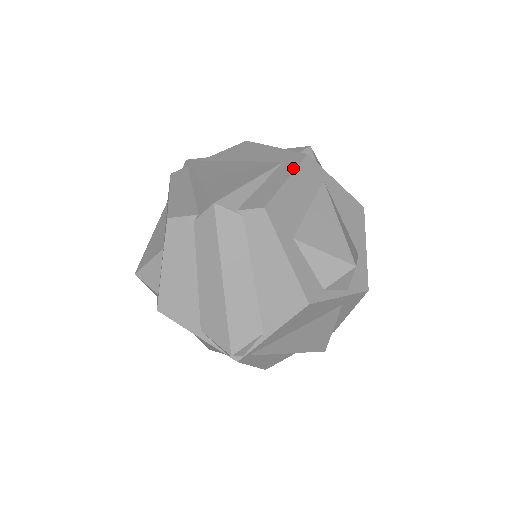
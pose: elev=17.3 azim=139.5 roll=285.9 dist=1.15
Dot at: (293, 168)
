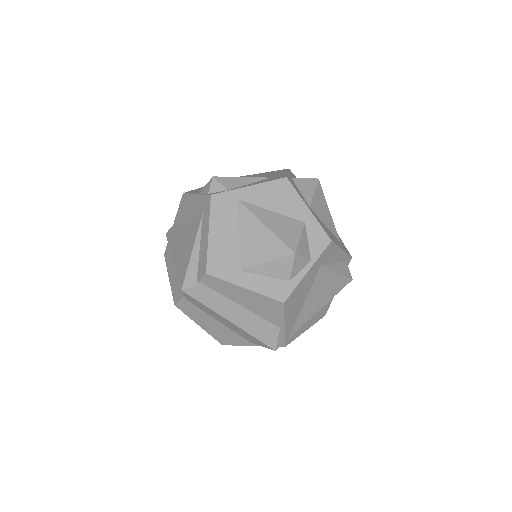
Dot at: (208, 218)
